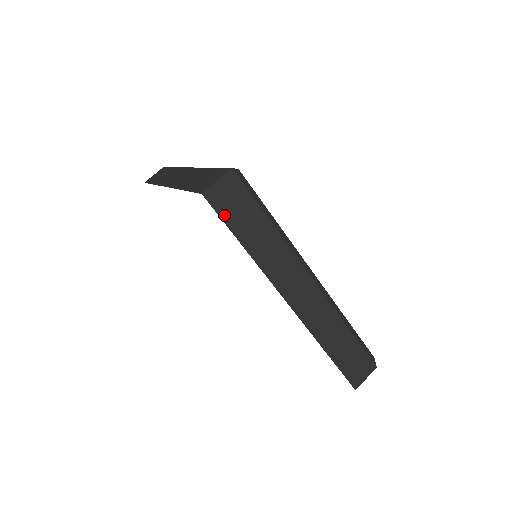
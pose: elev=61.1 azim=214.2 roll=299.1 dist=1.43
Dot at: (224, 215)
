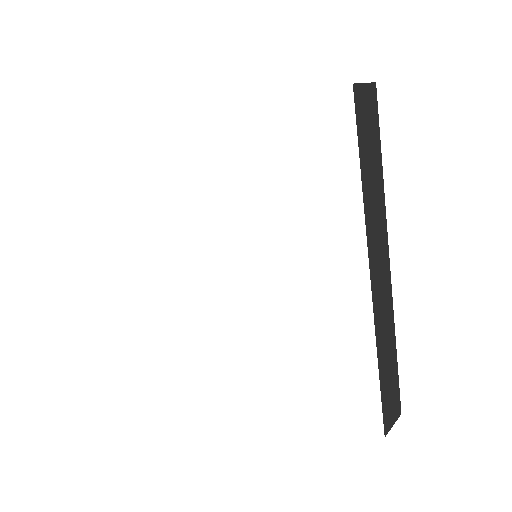
Dot at: (359, 126)
